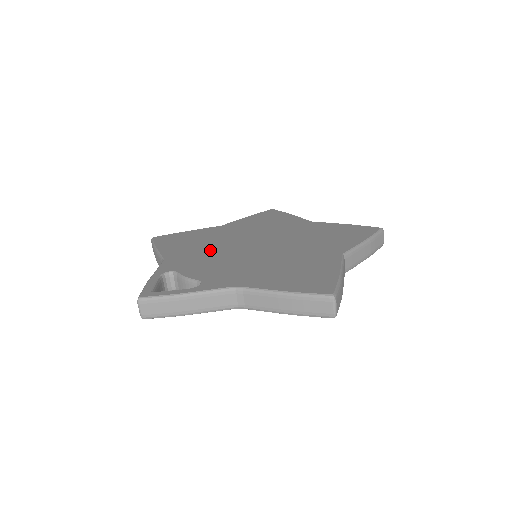
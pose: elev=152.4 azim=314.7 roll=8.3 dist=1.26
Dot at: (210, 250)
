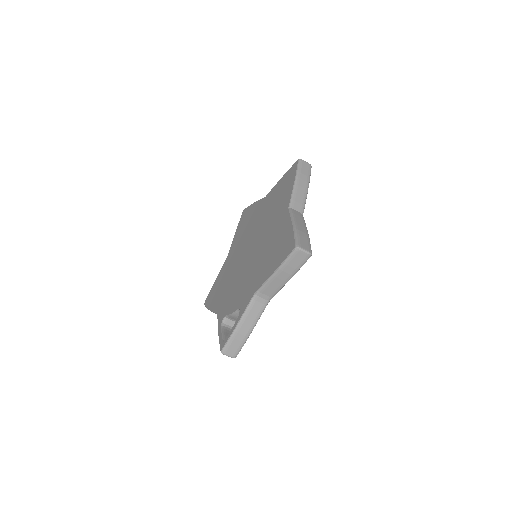
Dot at: (232, 281)
